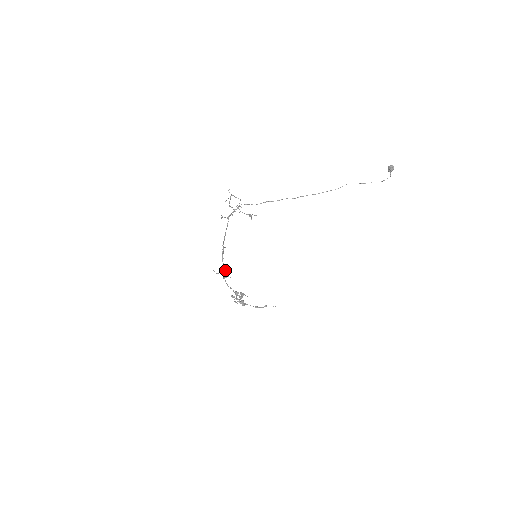
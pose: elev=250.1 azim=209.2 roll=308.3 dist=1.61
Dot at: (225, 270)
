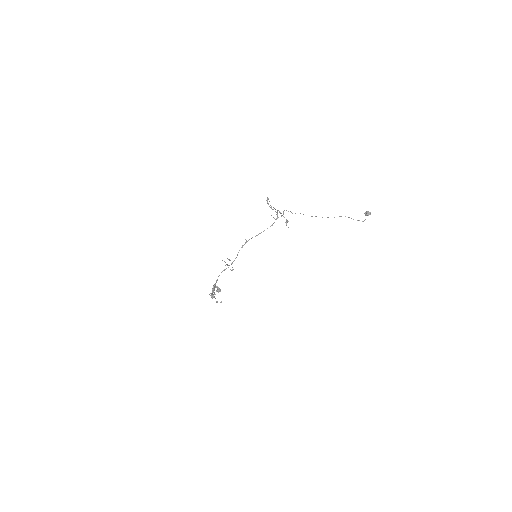
Dot at: occluded
